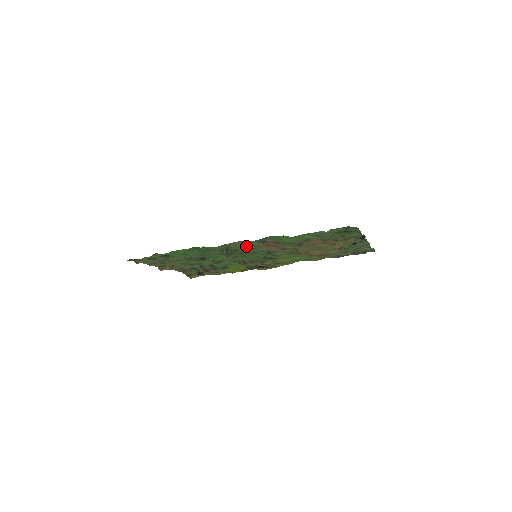
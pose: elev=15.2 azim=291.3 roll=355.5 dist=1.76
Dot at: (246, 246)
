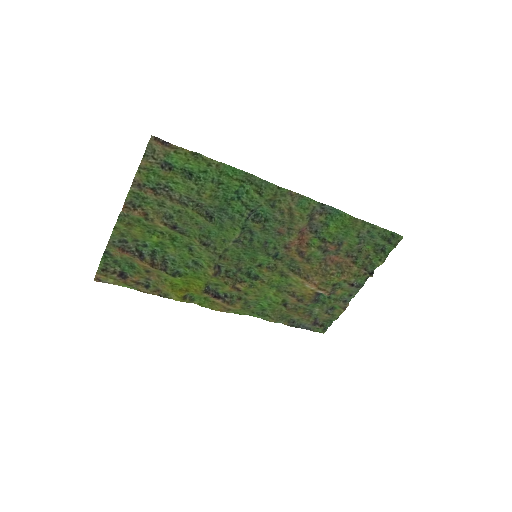
Dot at: (284, 219)
